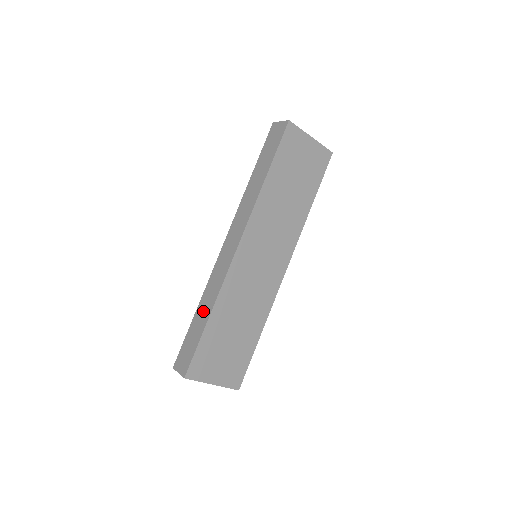
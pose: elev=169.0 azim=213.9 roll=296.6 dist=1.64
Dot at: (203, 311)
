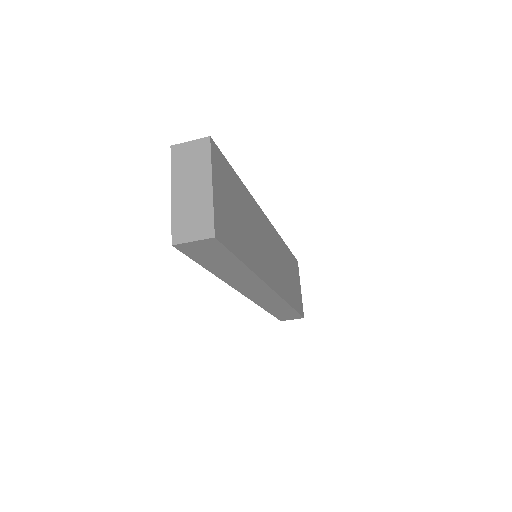
Dot at: occluded
